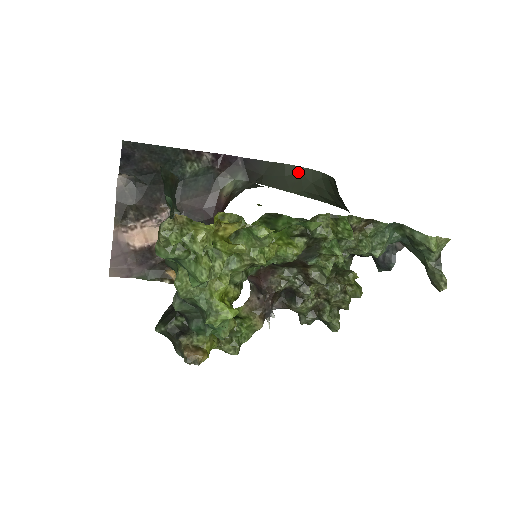
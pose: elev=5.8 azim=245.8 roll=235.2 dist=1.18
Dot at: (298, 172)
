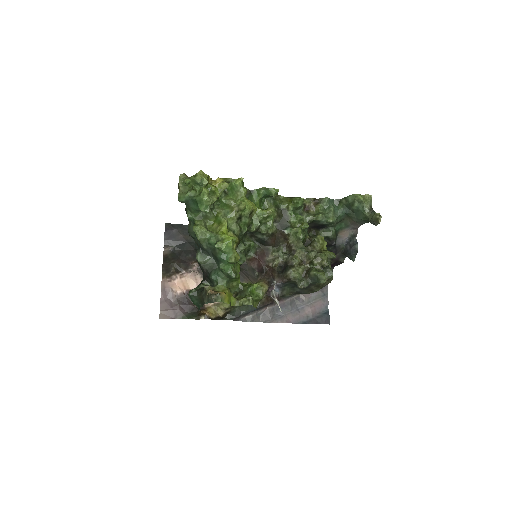
Dot at: occluded
